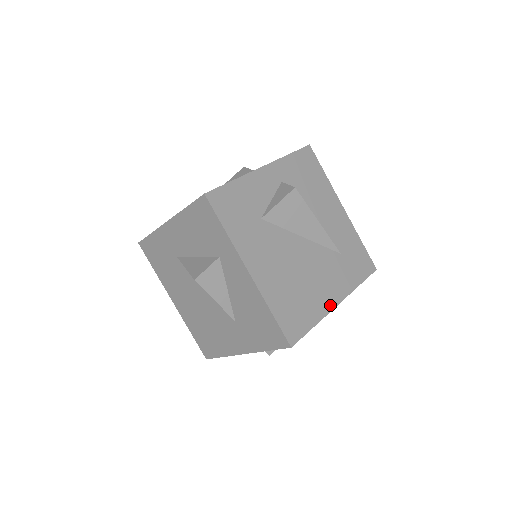
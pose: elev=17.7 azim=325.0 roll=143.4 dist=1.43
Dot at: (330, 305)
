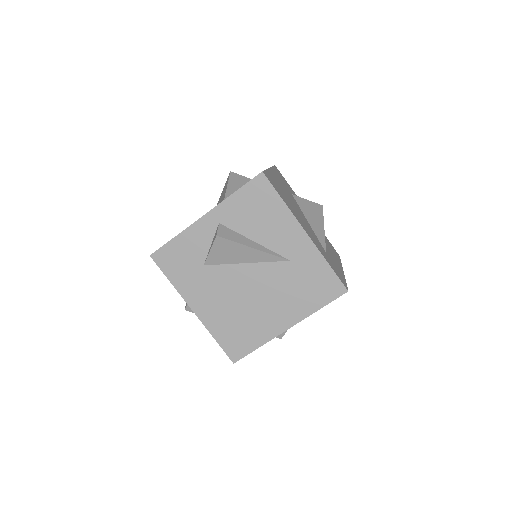
Dot at: (300, 223)
